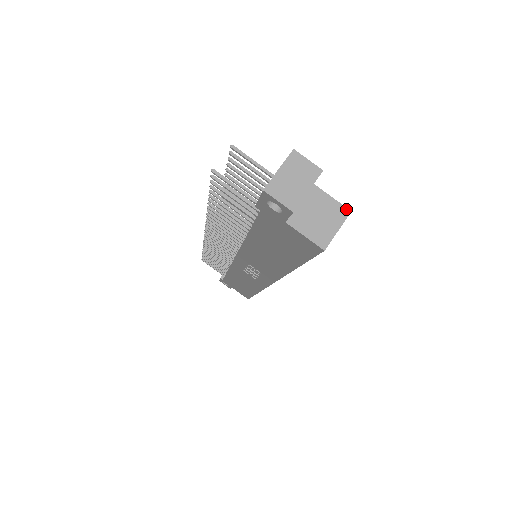
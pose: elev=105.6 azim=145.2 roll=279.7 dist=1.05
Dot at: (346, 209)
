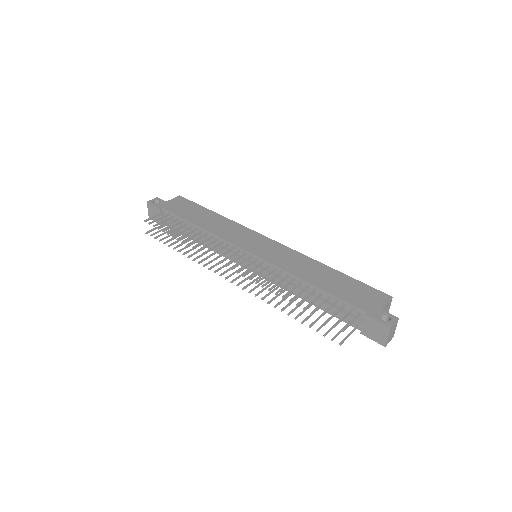
Dot at: (391, 299)
